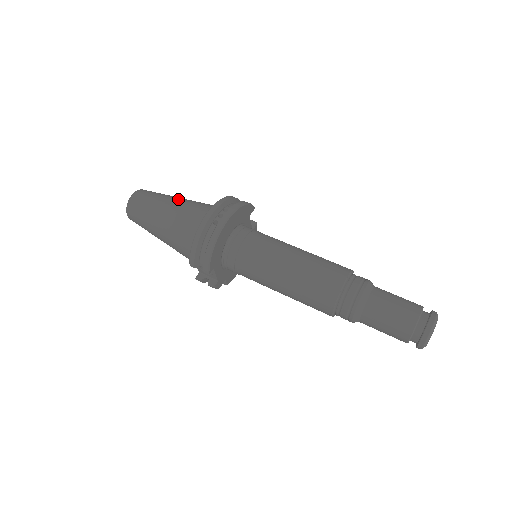
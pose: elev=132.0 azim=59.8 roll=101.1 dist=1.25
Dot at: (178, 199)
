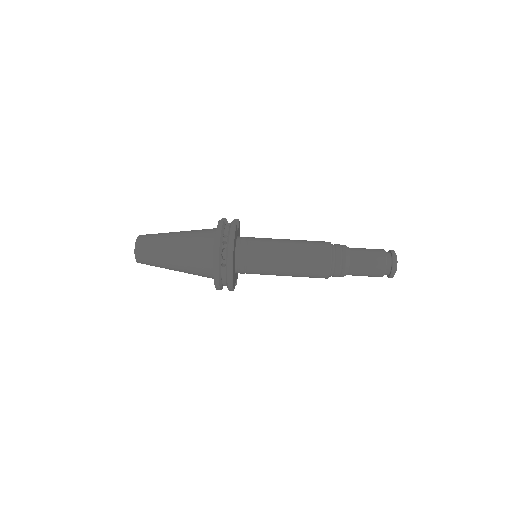
Dot at: (175, 244)
